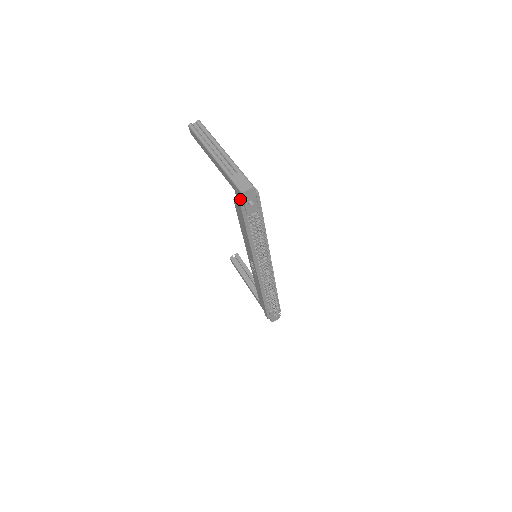
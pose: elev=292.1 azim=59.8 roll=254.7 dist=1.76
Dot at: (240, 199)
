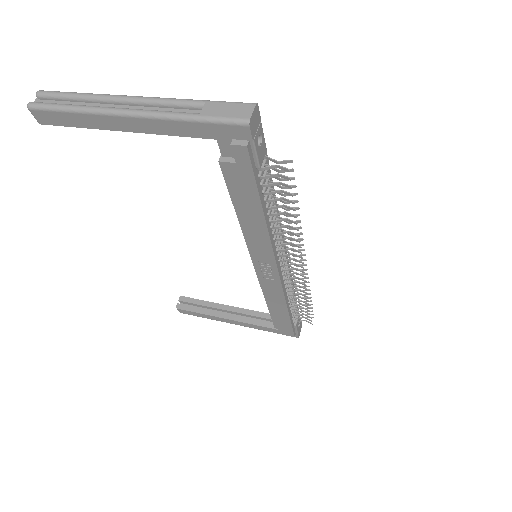
Dot at: (243, 142)
